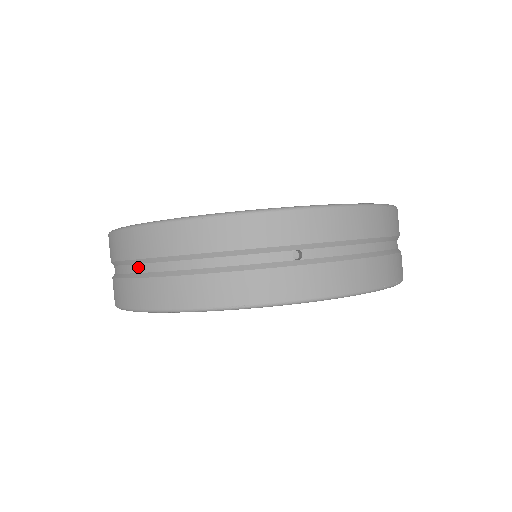
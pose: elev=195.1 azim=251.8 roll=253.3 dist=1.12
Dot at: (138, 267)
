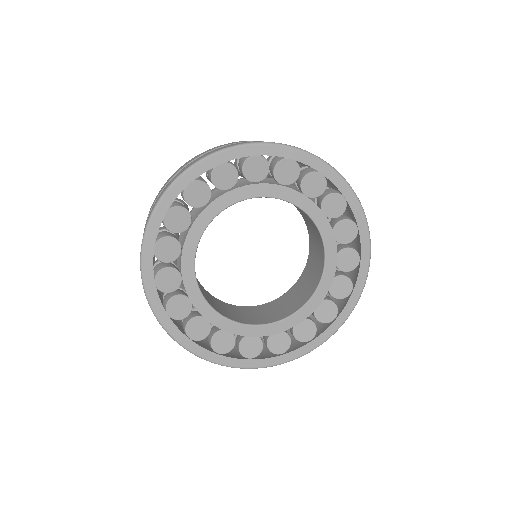
Dot at: occluded
